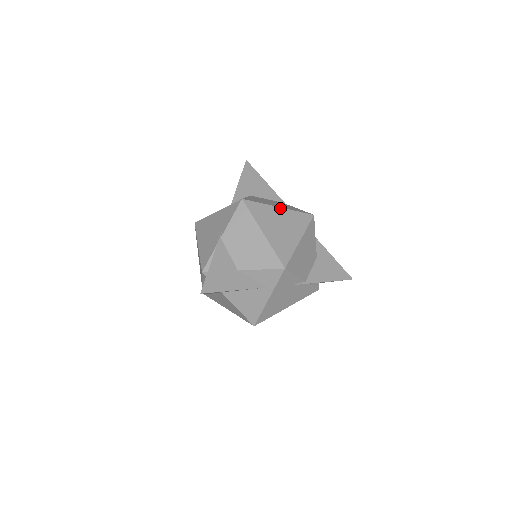
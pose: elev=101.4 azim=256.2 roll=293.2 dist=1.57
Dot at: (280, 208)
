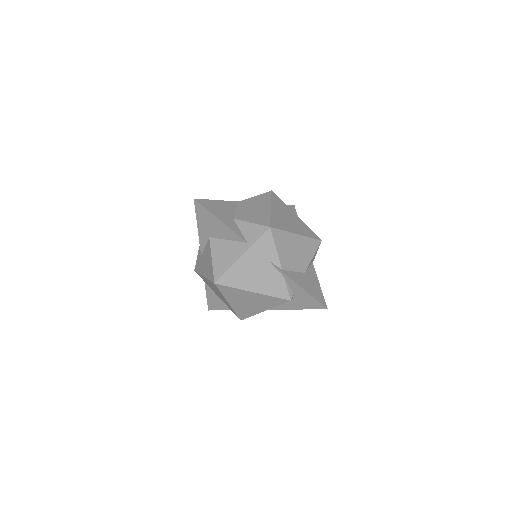
Dot at: (297, 216)
